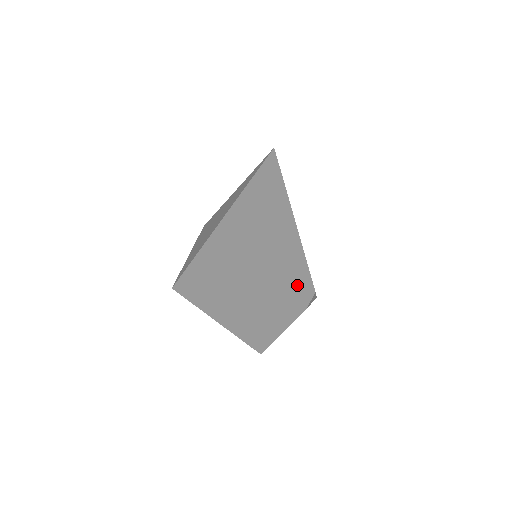
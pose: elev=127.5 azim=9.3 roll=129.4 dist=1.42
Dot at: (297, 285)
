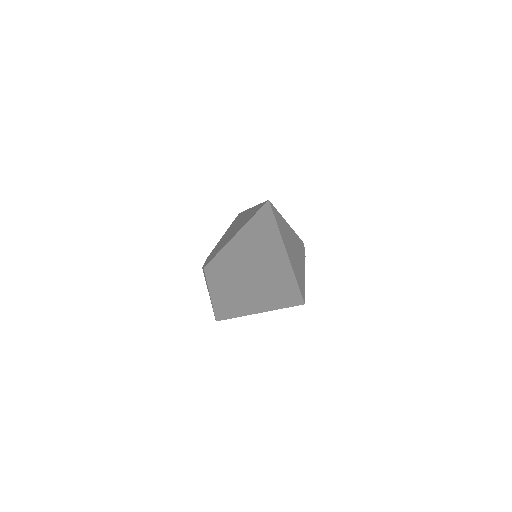
Dot at: (299, 251)
